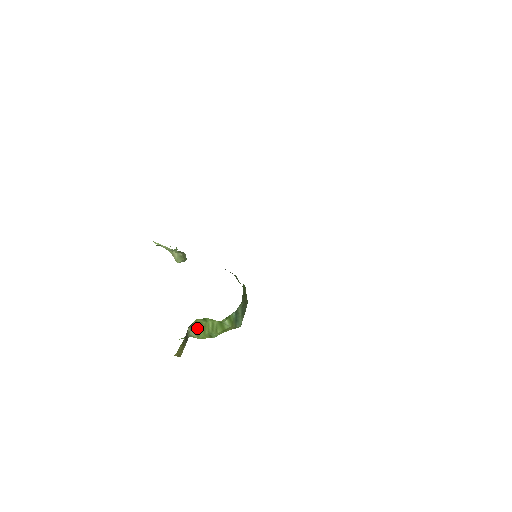
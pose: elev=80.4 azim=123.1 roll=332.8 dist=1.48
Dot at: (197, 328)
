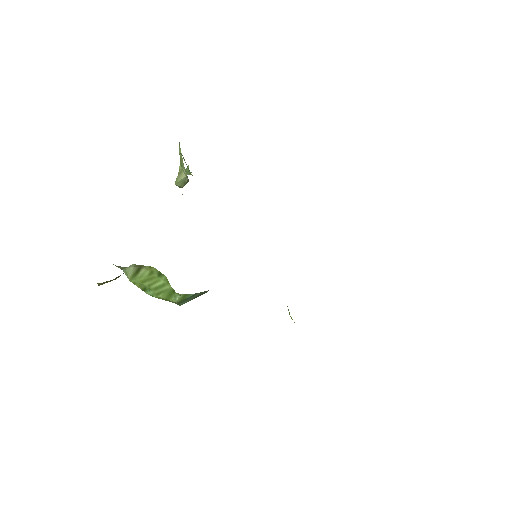
Dot at: (141, 272)
